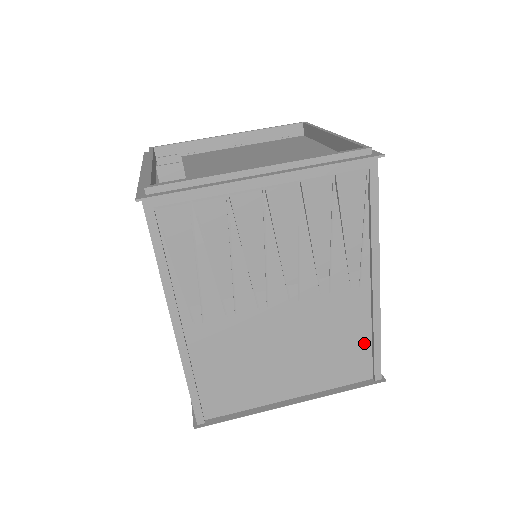
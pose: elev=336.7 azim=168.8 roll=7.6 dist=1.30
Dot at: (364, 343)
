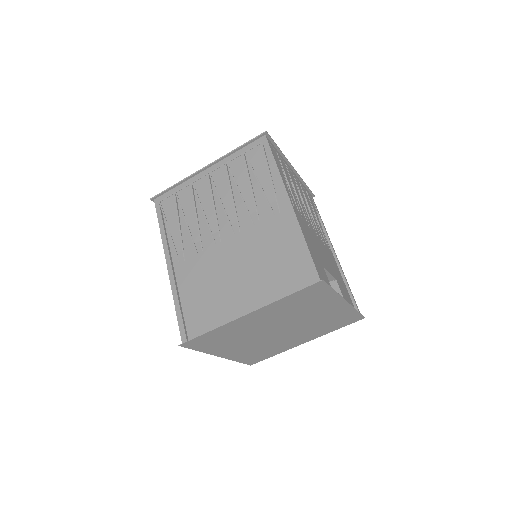
Dot at: (297, 254)
